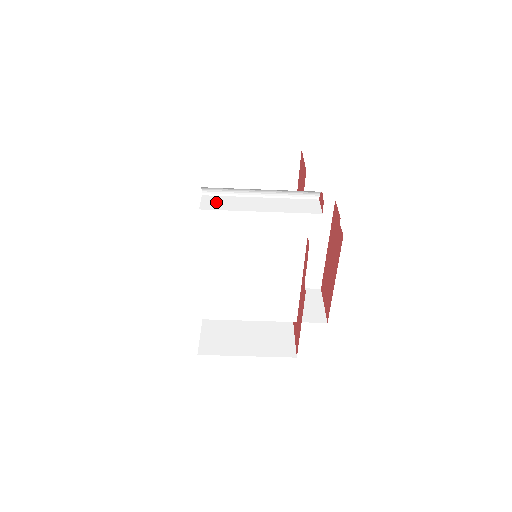
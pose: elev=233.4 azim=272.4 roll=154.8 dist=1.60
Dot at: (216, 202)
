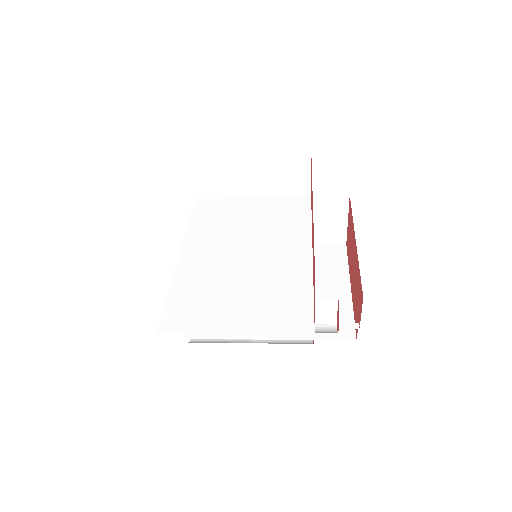
Dot at: occluded
